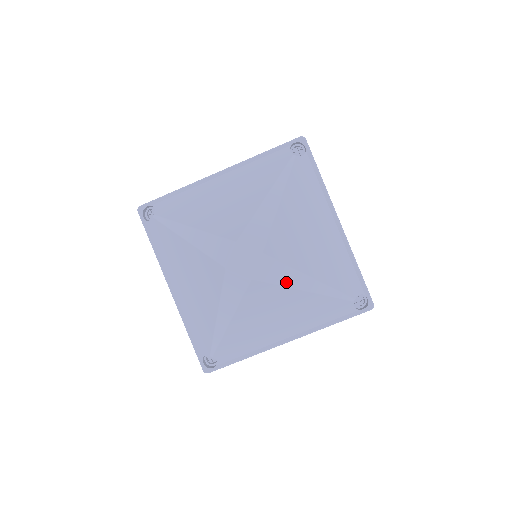
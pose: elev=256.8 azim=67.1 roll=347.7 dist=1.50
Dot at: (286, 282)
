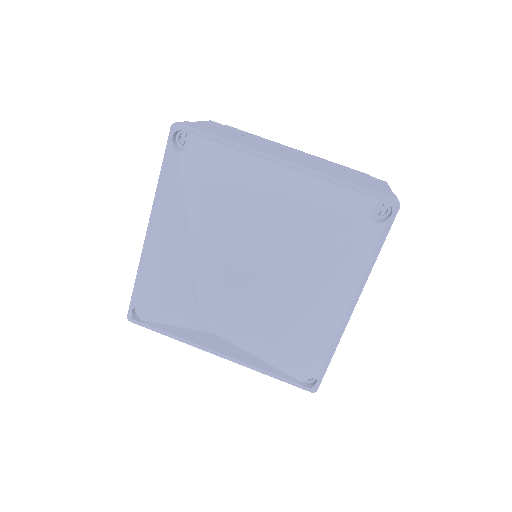
Dot at: (249, 348)
